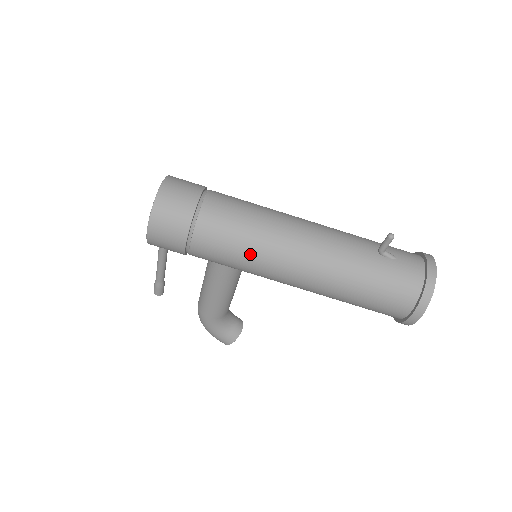
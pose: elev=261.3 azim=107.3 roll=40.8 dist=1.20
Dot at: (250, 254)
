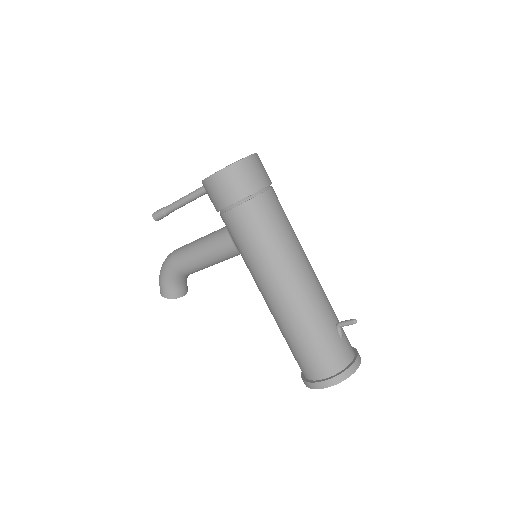
Dot at: (263, 251)
